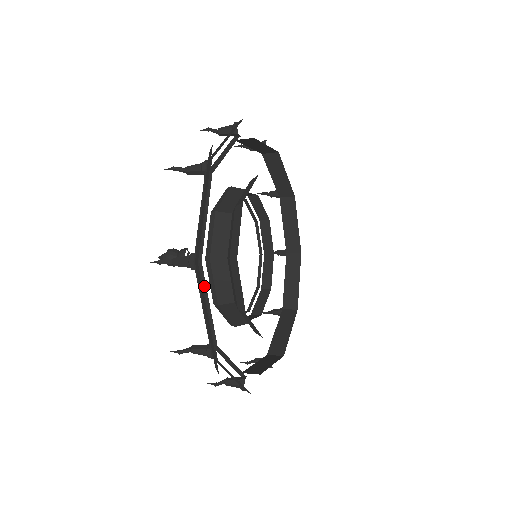
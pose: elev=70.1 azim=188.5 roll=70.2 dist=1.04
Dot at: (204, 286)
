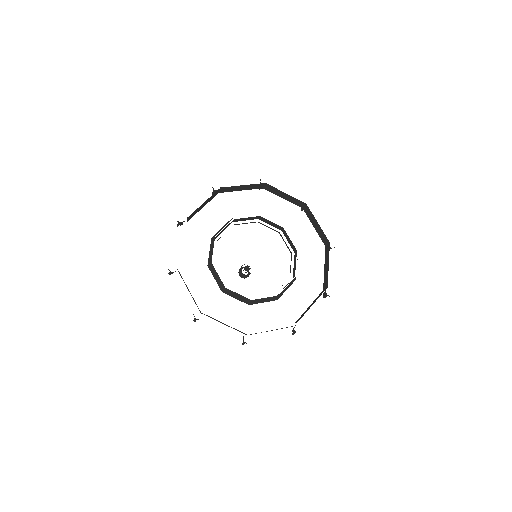
Dot at: (214, 319)
